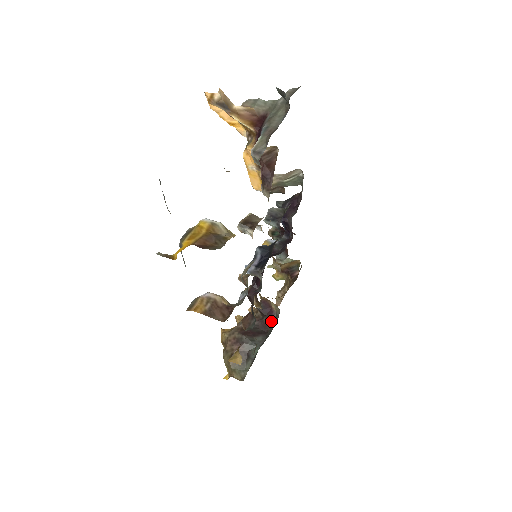
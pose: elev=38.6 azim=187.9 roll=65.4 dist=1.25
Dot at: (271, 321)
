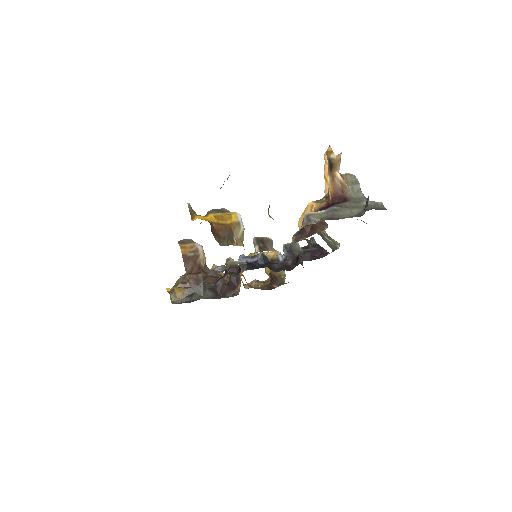
Dot at: (228, 293)
